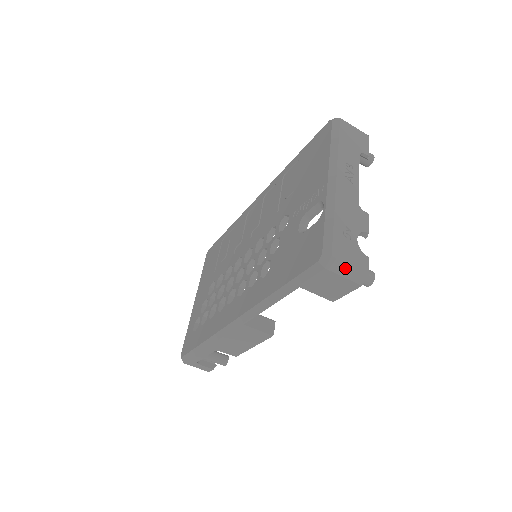
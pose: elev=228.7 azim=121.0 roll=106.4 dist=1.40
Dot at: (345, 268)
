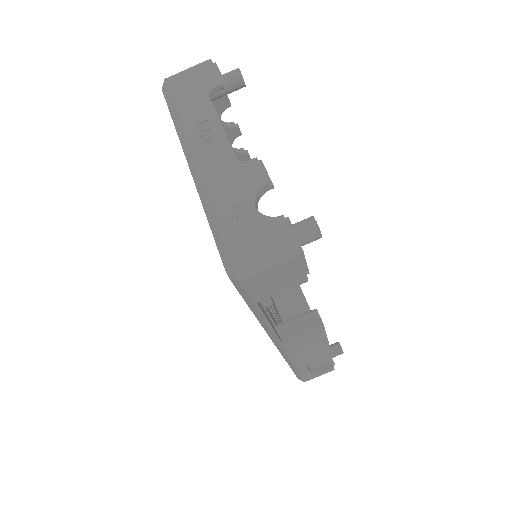
Dot at: (260, 259)
